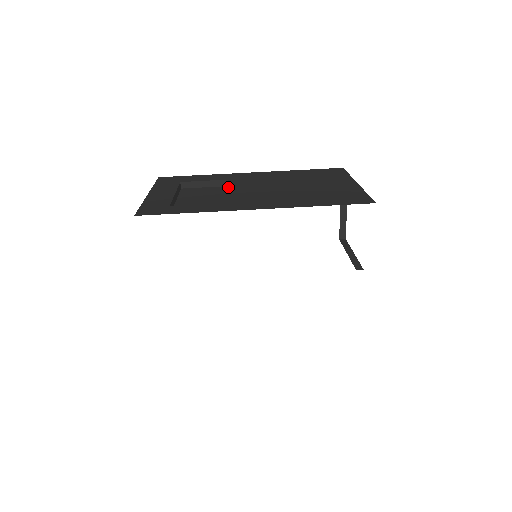
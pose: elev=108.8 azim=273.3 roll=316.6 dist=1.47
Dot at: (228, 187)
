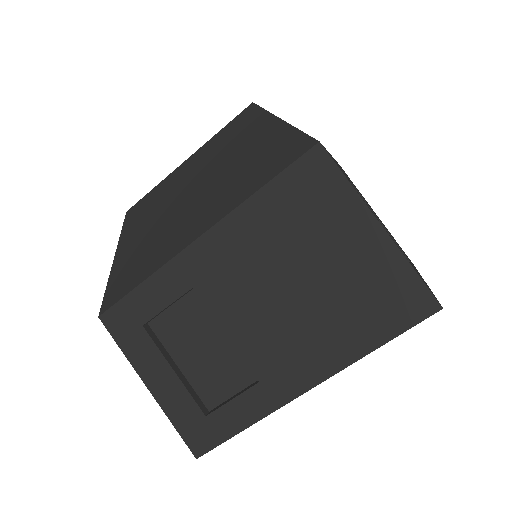
Dot at: (218, 323)
